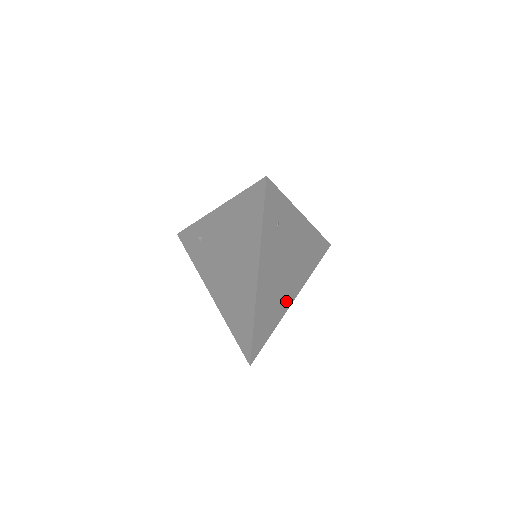
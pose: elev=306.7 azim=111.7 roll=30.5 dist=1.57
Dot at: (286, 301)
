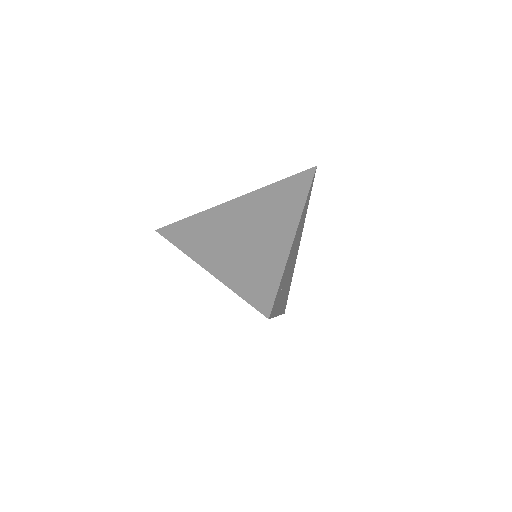
Dot at: (295, 261)
